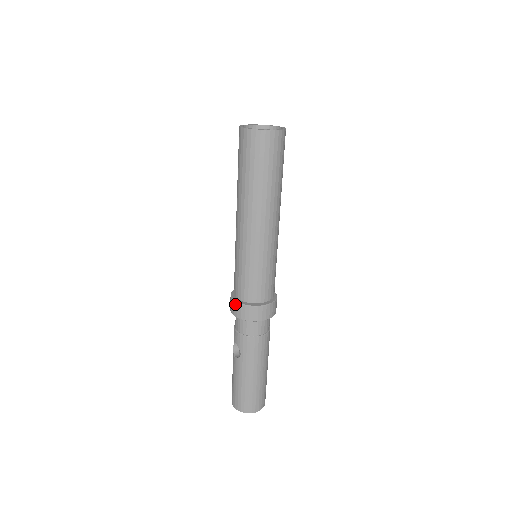
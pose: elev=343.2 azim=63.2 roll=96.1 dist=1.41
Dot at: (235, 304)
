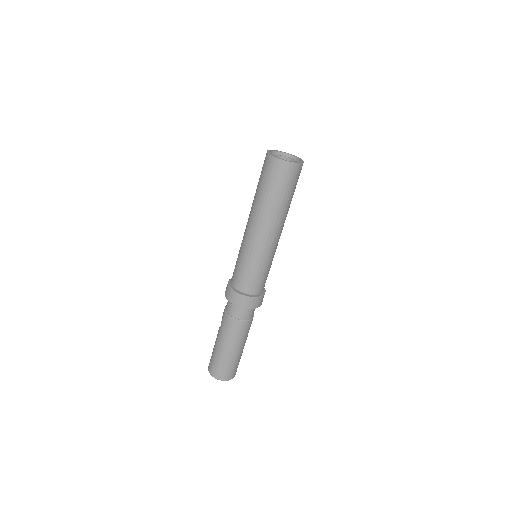
Dot at: (227, 284)
